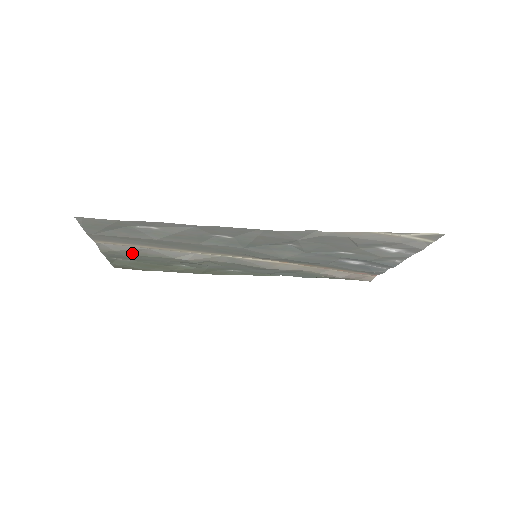
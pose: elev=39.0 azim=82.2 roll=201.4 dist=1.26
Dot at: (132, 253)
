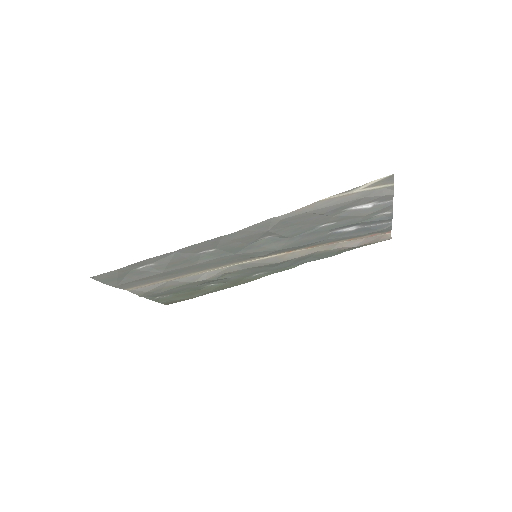
Dot at: (162, 289)
